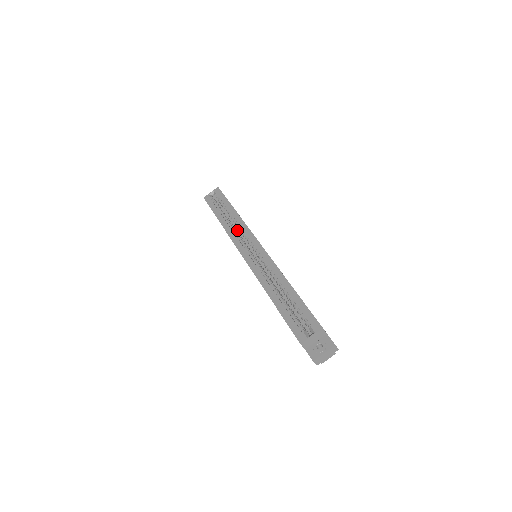
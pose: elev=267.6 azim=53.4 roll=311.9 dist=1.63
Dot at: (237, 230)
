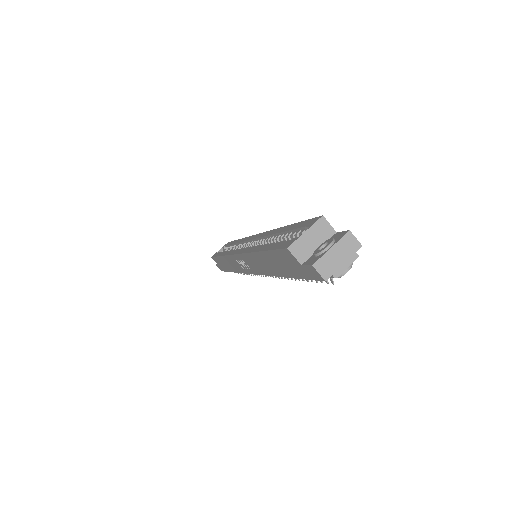
Dot at: occluded
